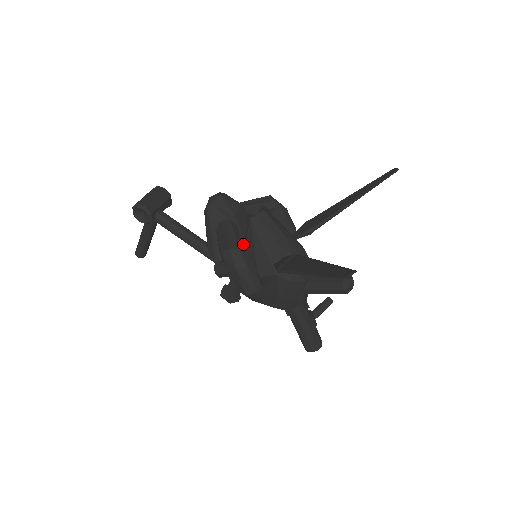
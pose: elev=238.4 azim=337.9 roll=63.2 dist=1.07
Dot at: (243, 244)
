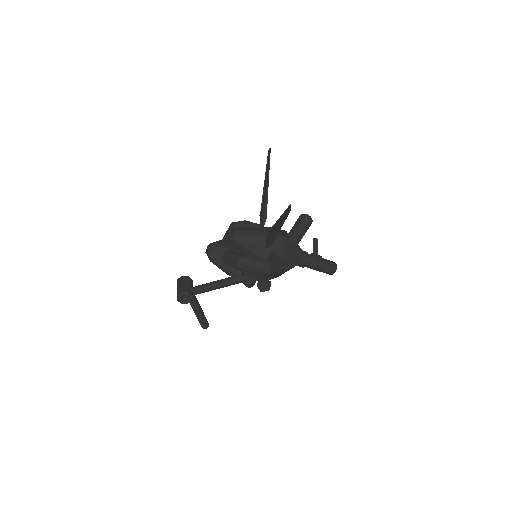
Dot at: (242, 254)
